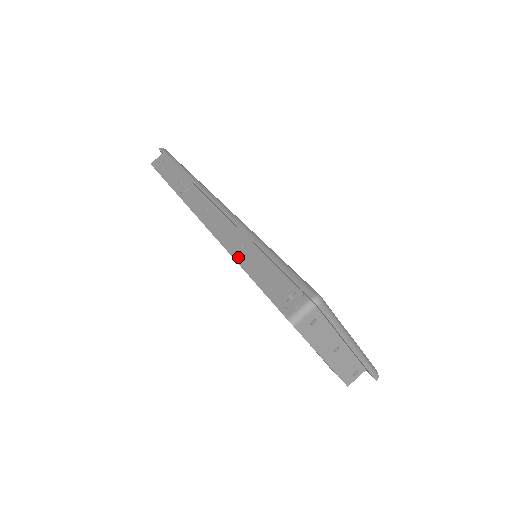
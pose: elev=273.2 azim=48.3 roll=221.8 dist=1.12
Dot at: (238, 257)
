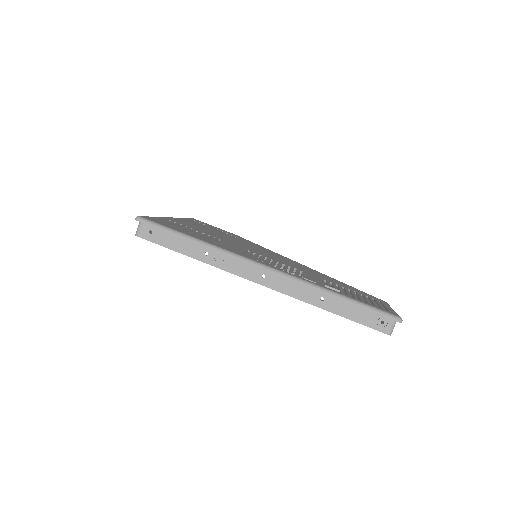
Dot at: (326, 308)
